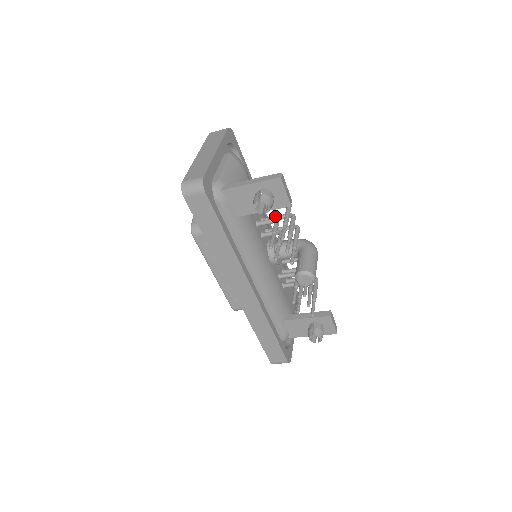
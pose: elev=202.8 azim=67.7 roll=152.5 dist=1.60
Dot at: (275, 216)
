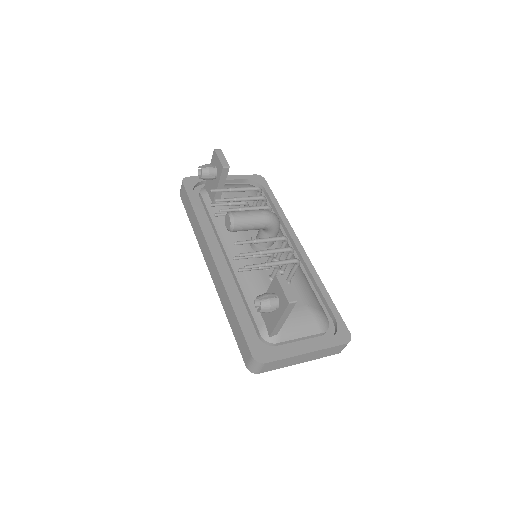
Dot at: occluded
